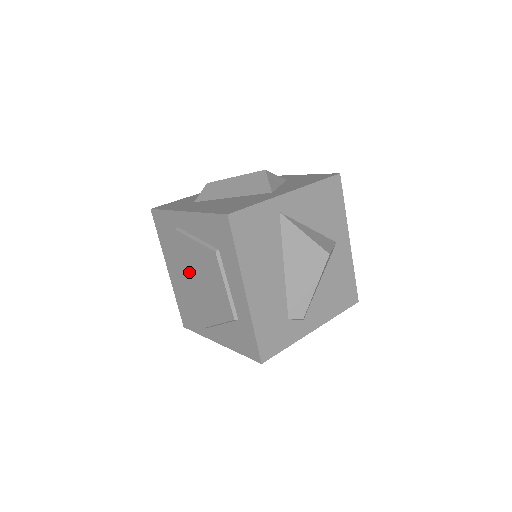
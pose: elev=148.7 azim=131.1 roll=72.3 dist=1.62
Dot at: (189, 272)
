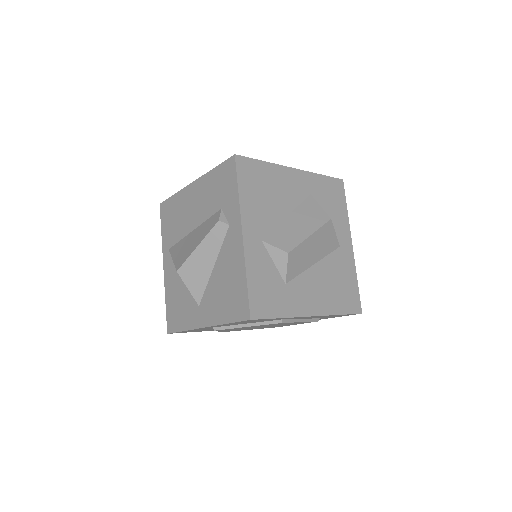
Dot at: occluded
